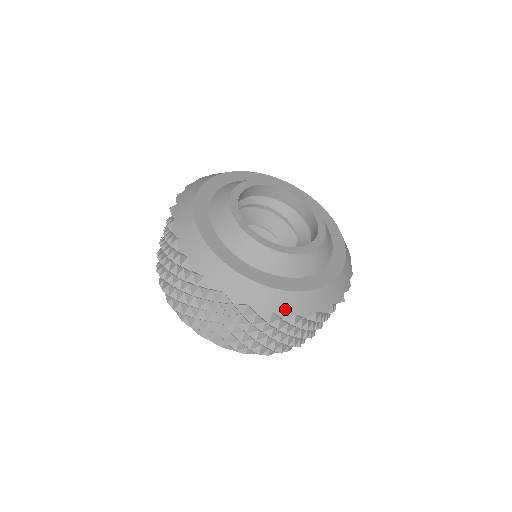
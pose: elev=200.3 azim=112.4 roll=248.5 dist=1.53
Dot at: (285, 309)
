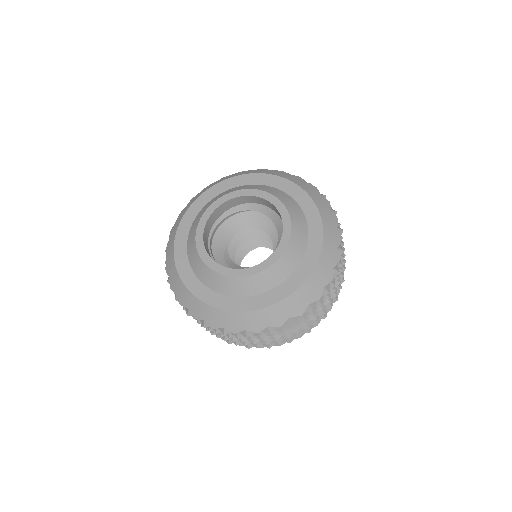
Dot at: (213, 321)
